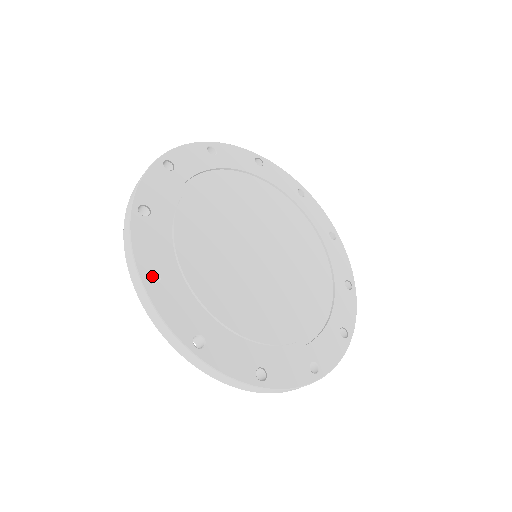
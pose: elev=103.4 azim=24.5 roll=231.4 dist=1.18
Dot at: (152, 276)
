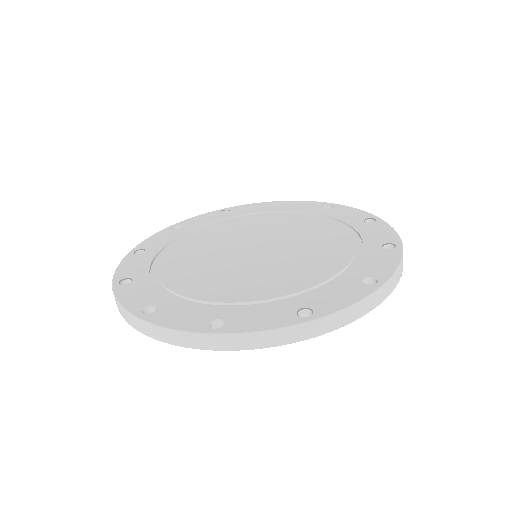
Dot at: occluded
